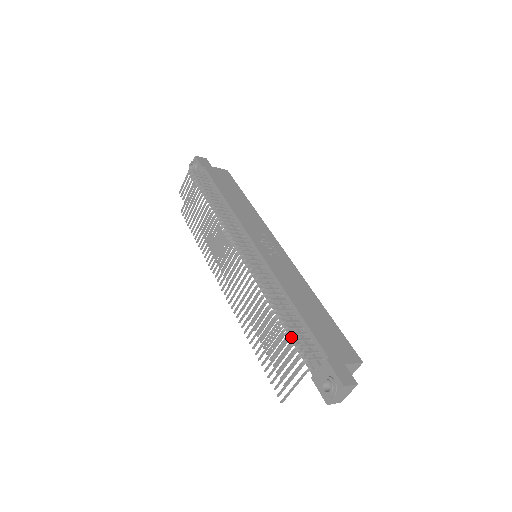
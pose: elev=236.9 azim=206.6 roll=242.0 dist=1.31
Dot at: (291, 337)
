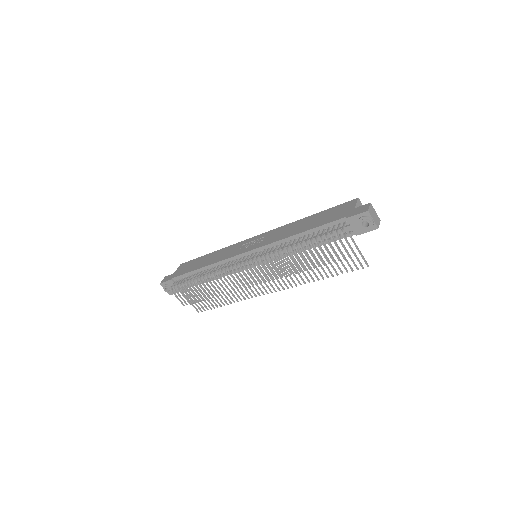
Dot at: (323, 242)
